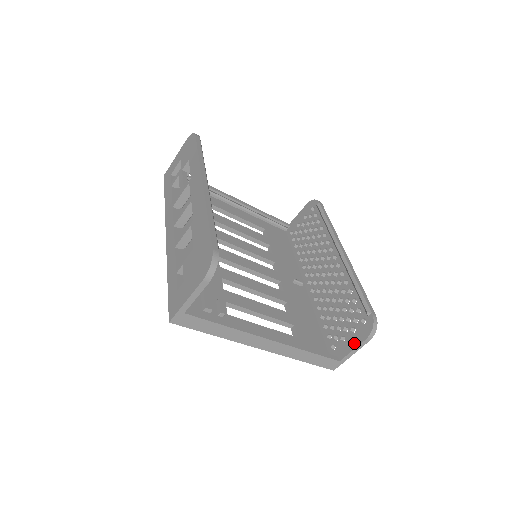
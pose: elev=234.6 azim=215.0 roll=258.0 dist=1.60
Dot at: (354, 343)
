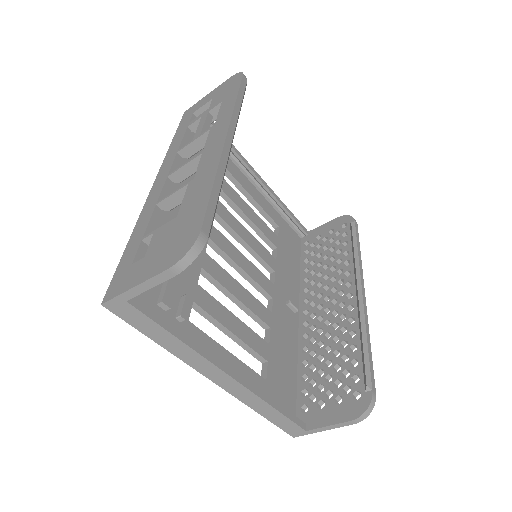
Dot at: (334, 417)
